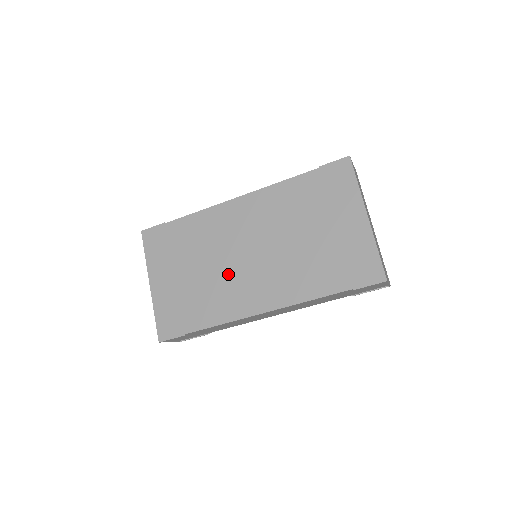
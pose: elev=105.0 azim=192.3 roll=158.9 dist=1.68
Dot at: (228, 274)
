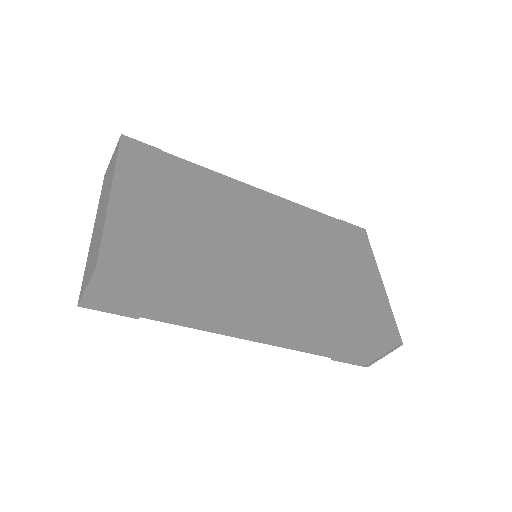
Dot at: (237, 247)
